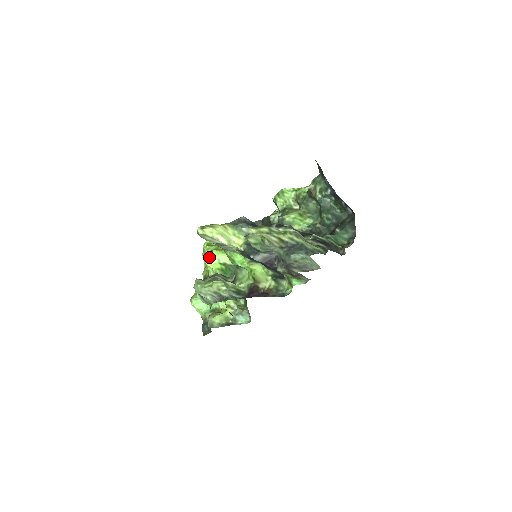
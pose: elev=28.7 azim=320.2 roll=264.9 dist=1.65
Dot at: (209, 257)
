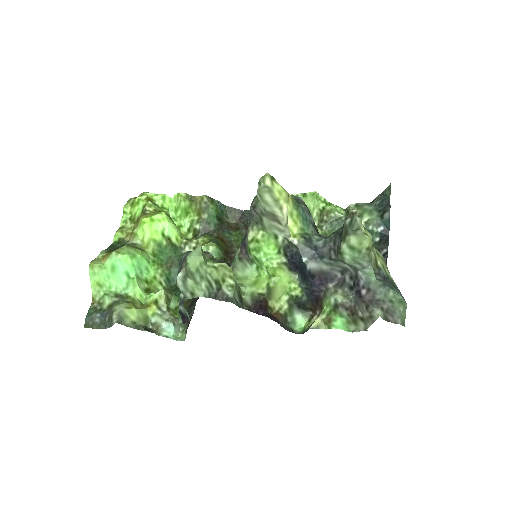
Dot at: (152, 217)
